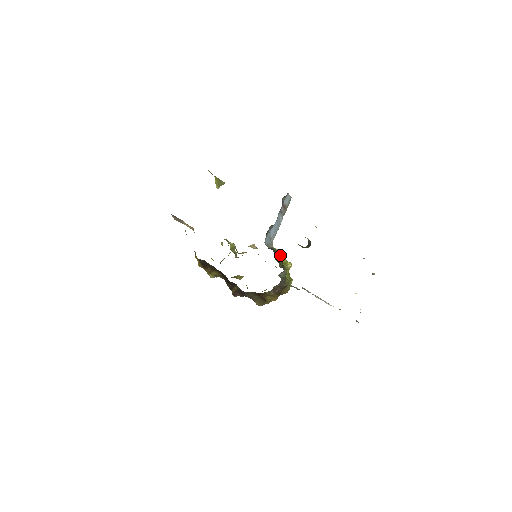
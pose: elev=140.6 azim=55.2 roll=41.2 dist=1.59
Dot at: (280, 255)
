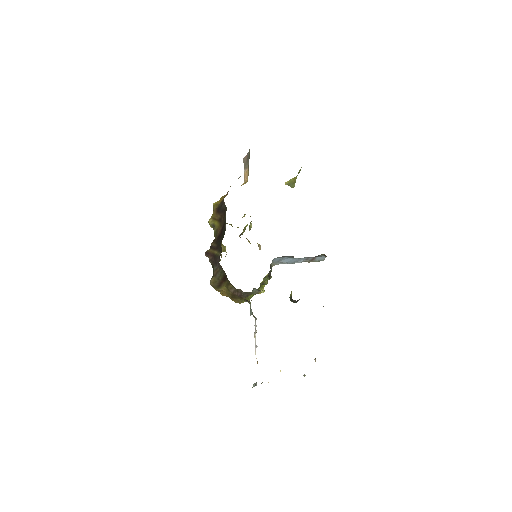
Dot at: (270, 278)
